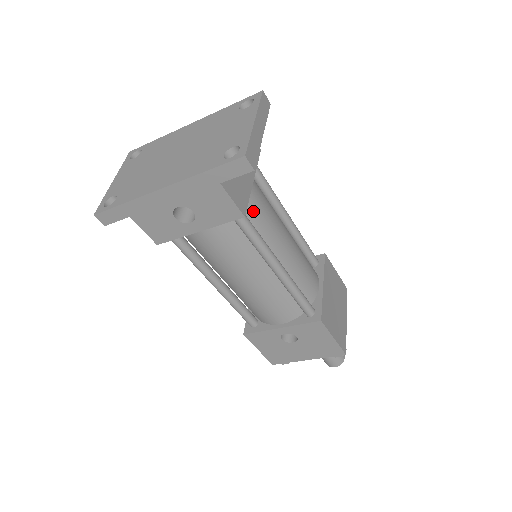
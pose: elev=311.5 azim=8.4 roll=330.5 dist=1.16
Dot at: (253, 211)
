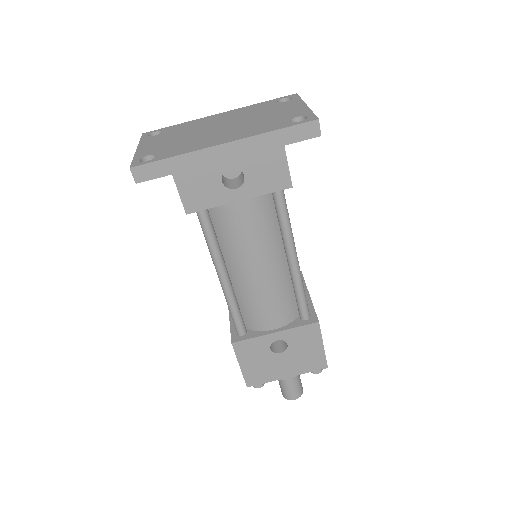
Dot at: occluded
